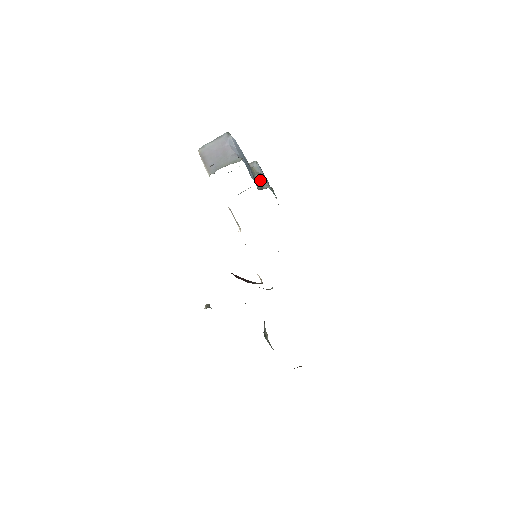
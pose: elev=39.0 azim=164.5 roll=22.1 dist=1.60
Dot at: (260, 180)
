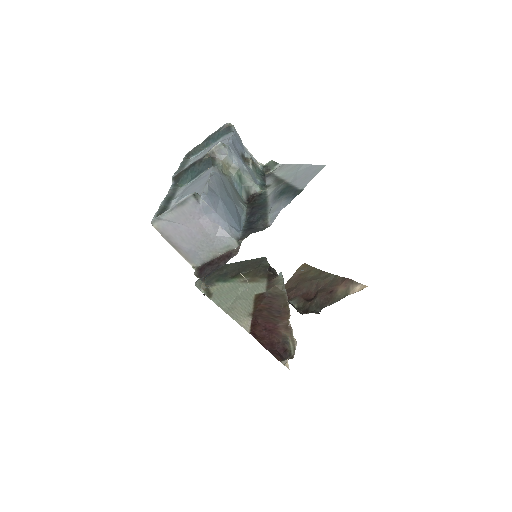
Dot at: (241, 180)
